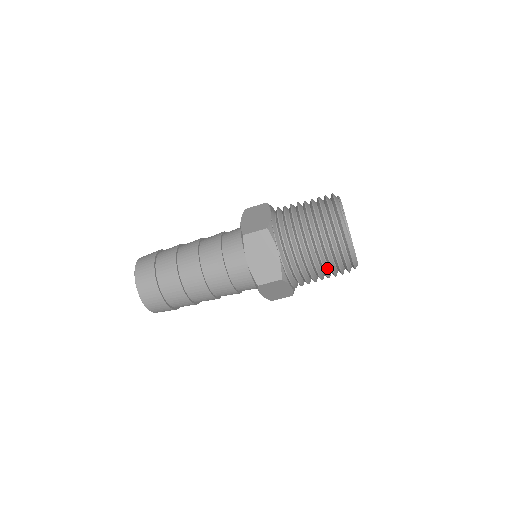
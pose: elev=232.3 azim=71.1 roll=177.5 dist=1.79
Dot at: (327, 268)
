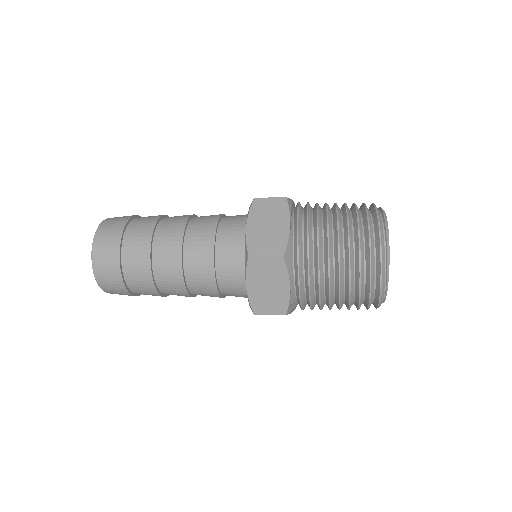
Dot at: occluded
